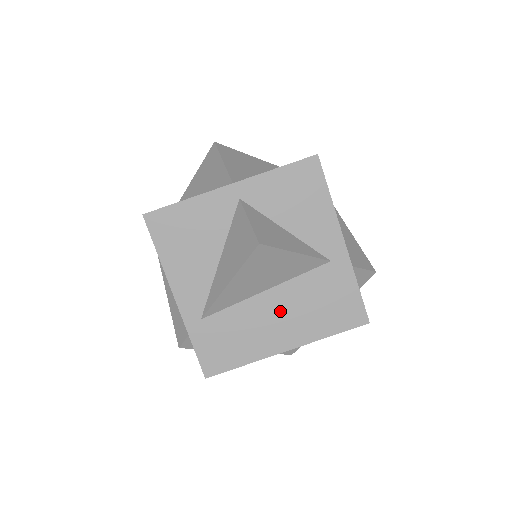
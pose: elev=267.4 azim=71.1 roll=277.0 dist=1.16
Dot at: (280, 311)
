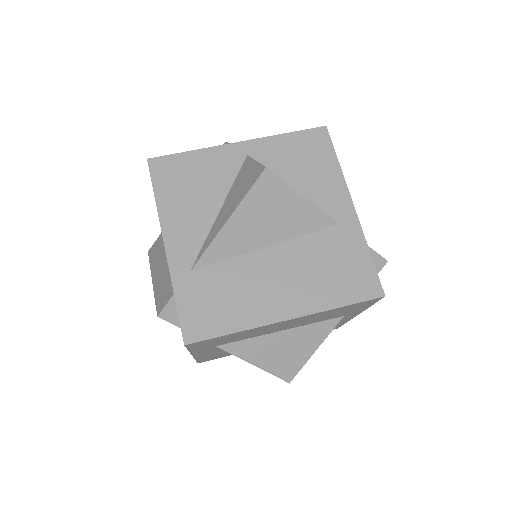
Dot at: (282, 271)
